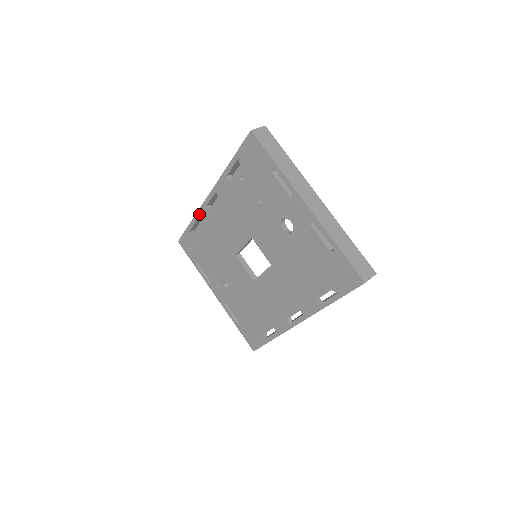
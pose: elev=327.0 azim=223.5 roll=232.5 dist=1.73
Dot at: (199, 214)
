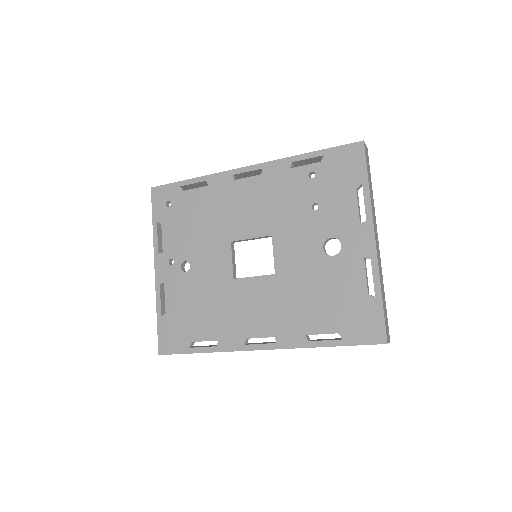
Dot at: (215, 177)
